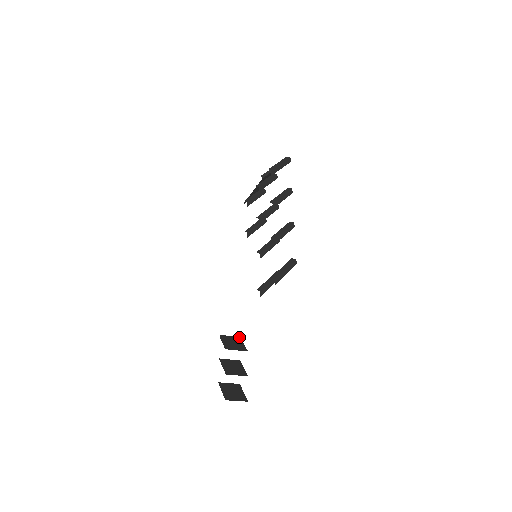
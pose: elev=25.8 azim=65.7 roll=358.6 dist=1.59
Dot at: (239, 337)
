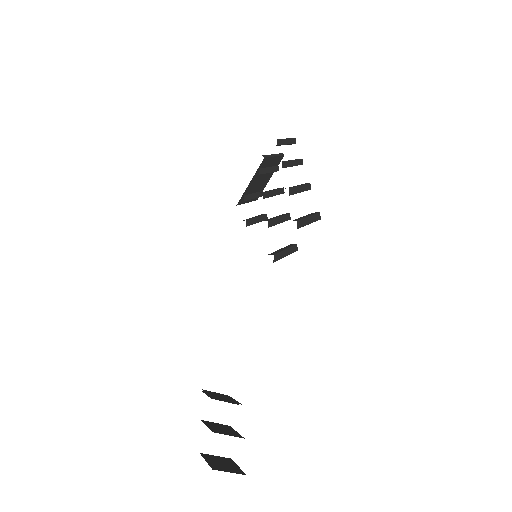
Dot at: occluded
